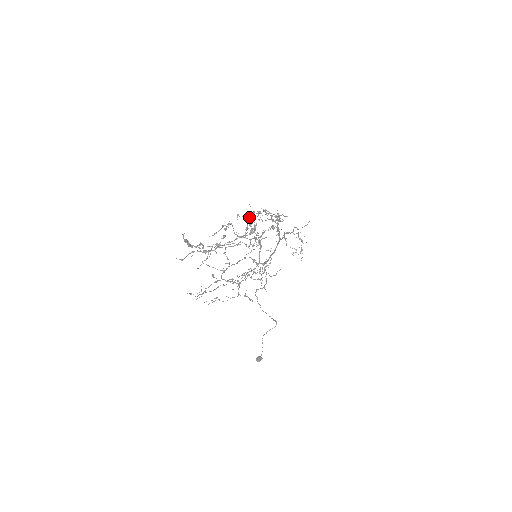
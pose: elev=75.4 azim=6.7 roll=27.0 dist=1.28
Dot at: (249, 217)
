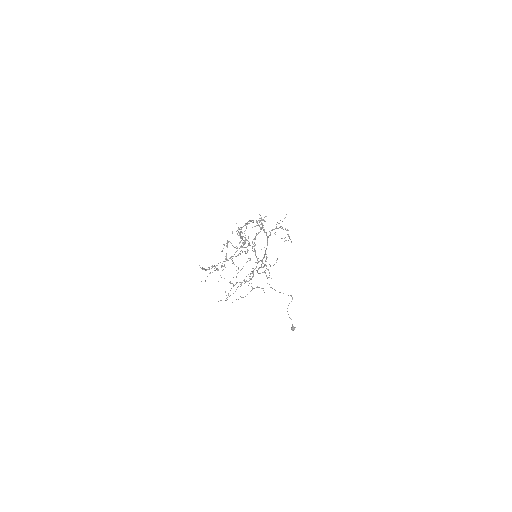
Dot at: (239, 233)
